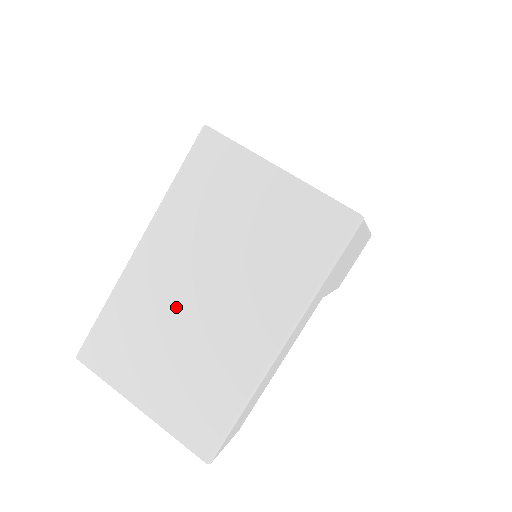
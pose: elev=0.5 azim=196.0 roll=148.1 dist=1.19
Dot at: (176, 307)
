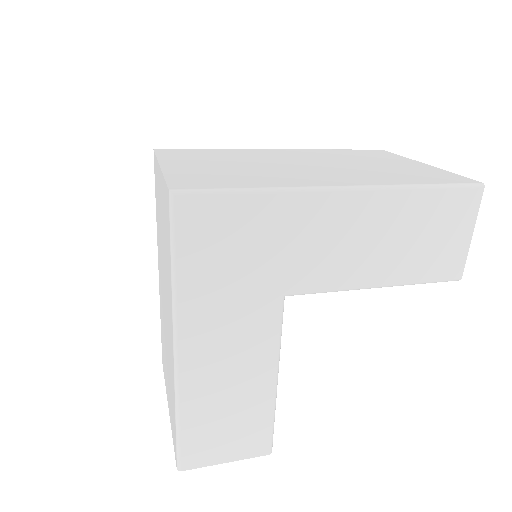
Dot at: occluded
